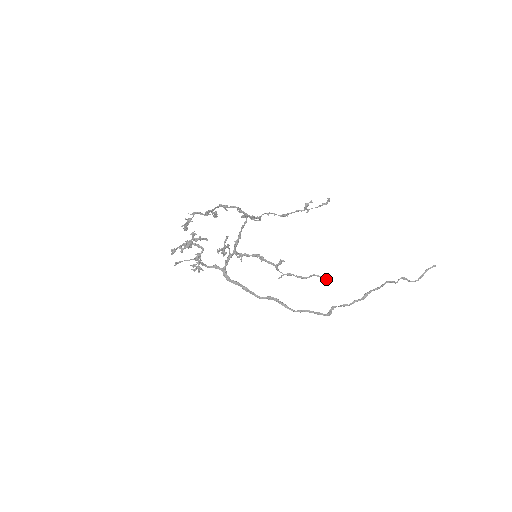
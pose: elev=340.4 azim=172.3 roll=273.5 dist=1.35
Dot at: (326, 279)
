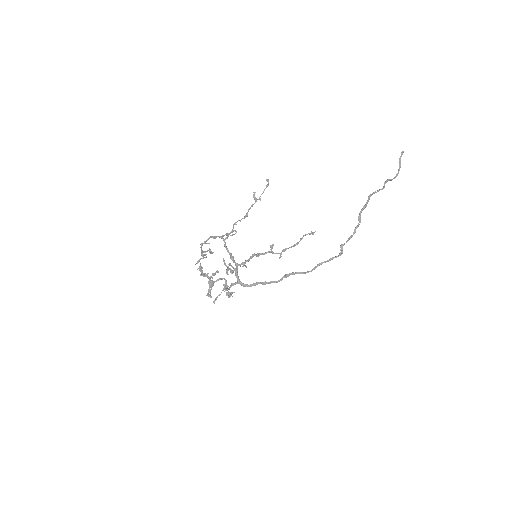
Dot at: occluded
